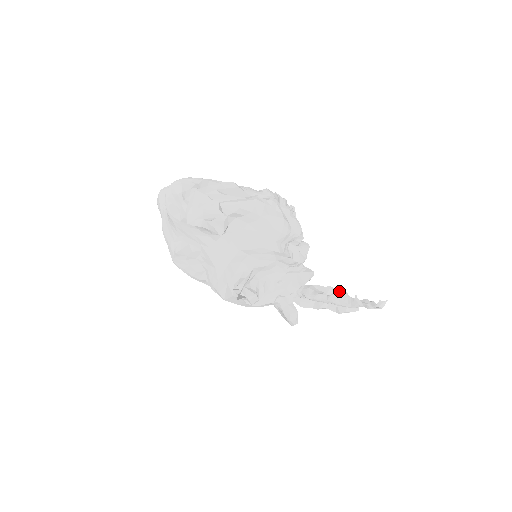
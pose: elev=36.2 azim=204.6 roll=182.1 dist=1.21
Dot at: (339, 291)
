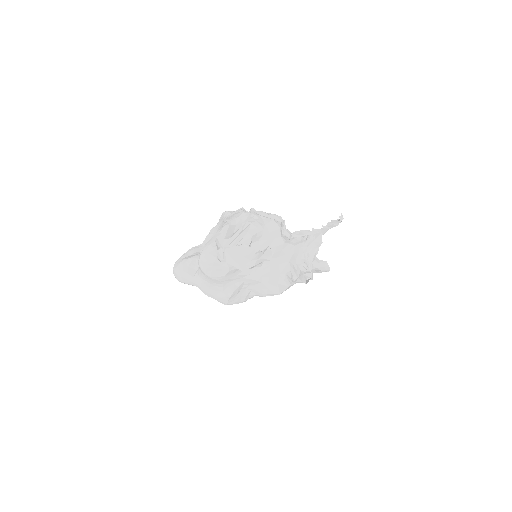
Dot at: (293, 233)
